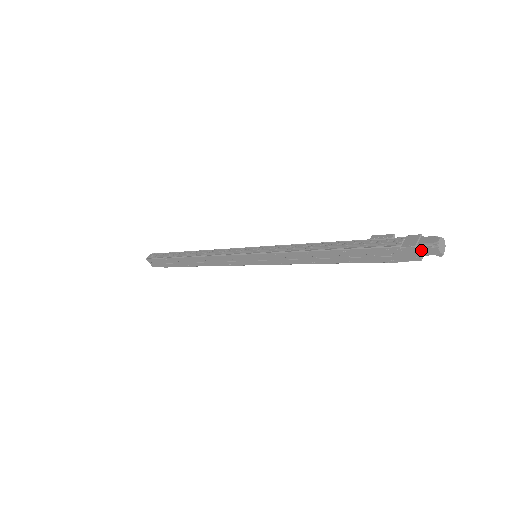
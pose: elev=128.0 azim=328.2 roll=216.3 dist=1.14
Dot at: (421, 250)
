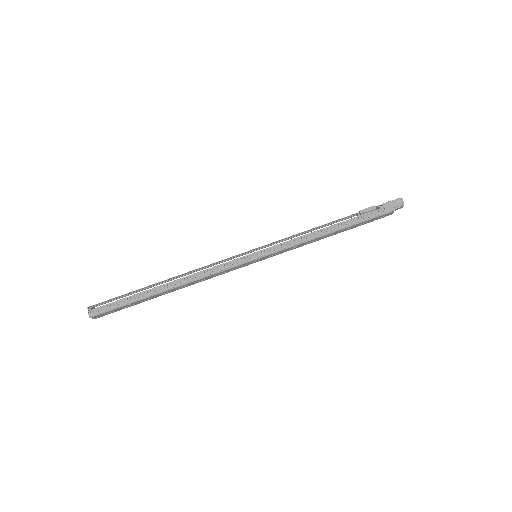
Dot at: (394, 210)
